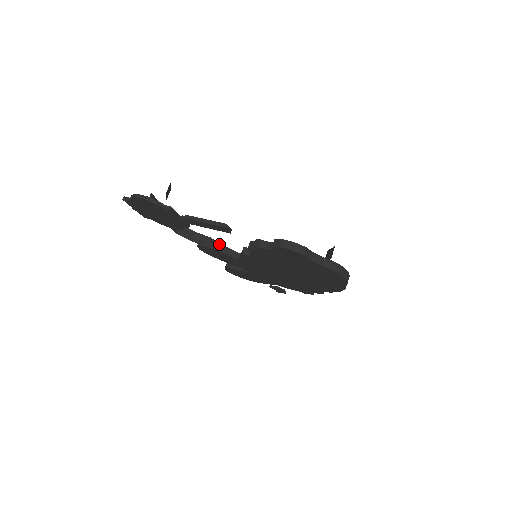
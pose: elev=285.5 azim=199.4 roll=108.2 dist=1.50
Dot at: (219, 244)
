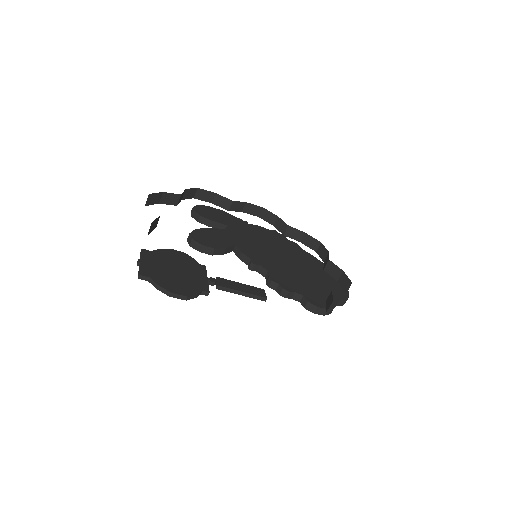
Dot at: (219, 249)
